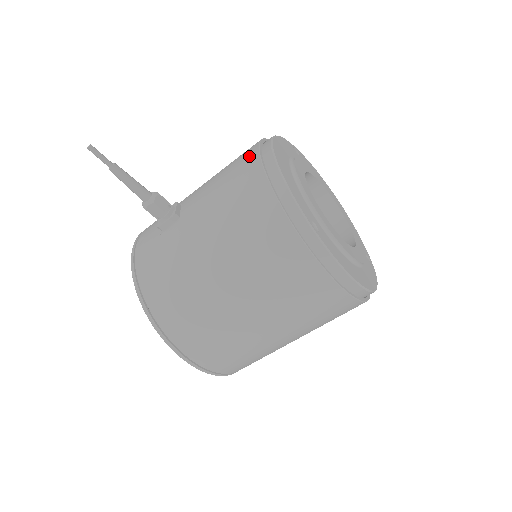
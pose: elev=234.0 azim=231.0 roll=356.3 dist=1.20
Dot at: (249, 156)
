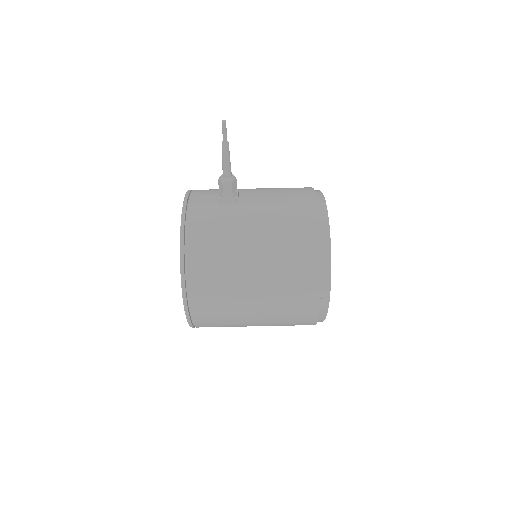
Dot at: (308, 195)
